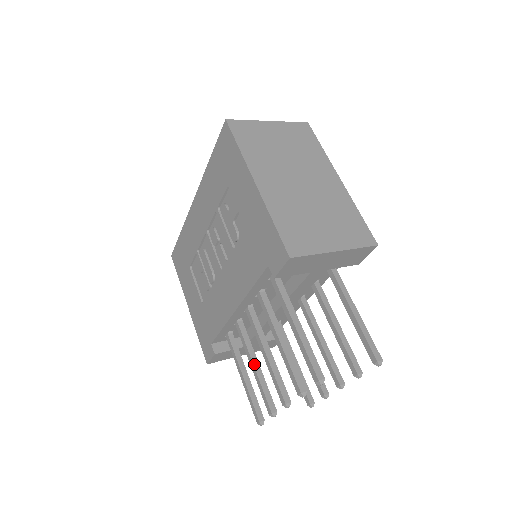
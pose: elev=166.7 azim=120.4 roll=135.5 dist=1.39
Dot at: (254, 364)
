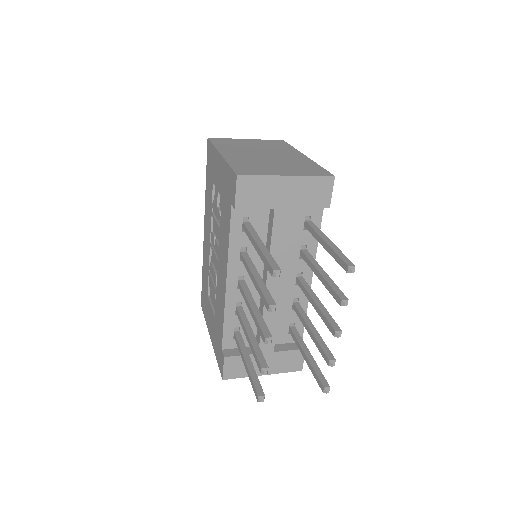
Dot at: (248, 333)
